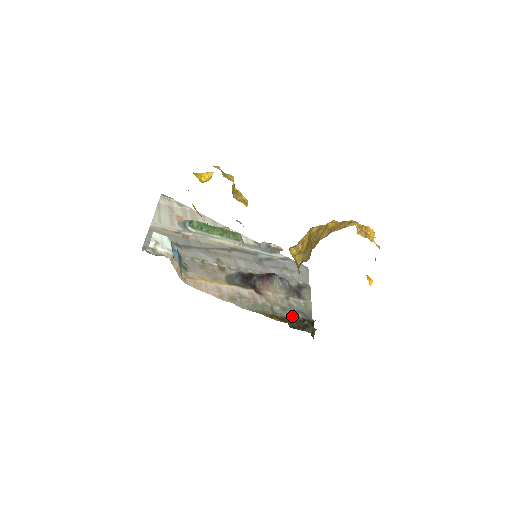
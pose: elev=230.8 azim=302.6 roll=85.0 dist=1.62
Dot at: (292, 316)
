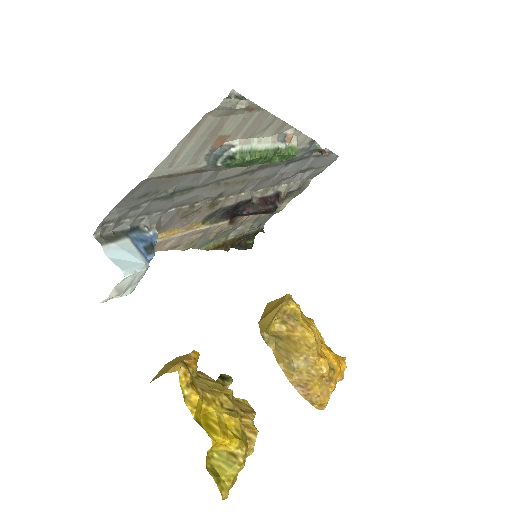
Dot at: (245, 232)
